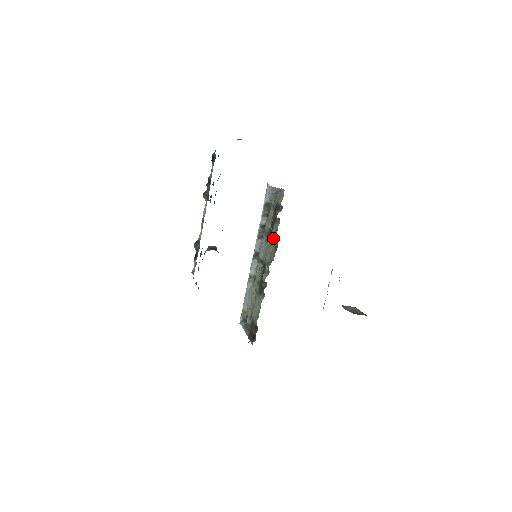
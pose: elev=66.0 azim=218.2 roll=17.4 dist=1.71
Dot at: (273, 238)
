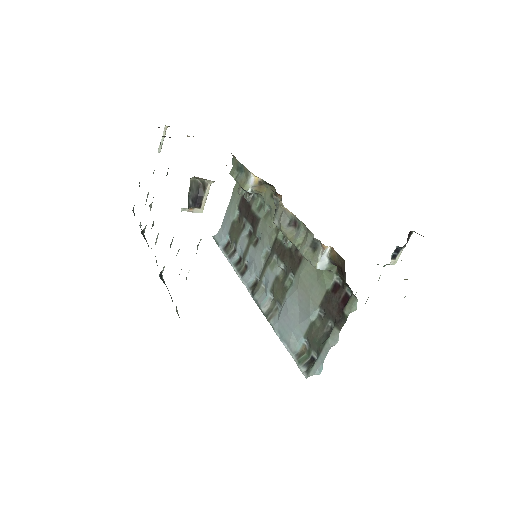
Dot at: (261, 213)
